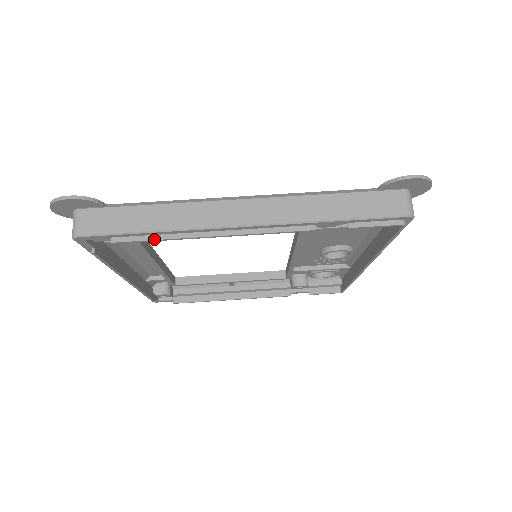
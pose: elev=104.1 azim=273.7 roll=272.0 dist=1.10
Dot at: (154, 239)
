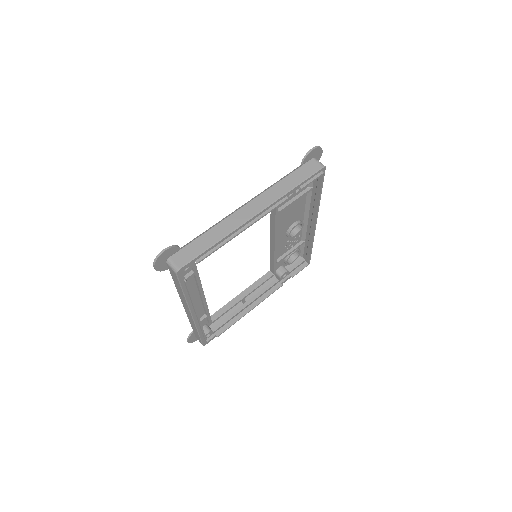
Dot at: (217, 248)
